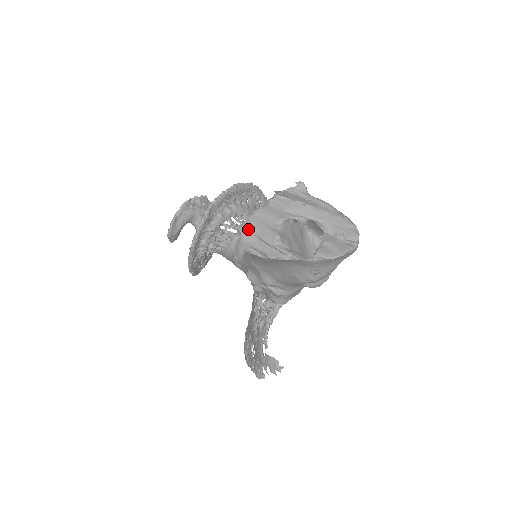
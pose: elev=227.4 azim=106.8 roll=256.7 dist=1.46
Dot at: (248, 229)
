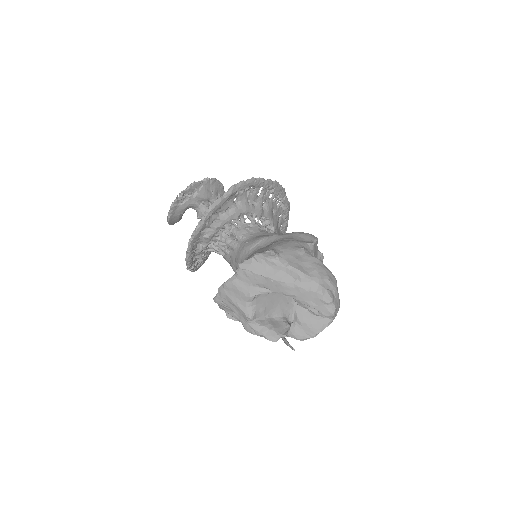
Dot at: (222, 302)
